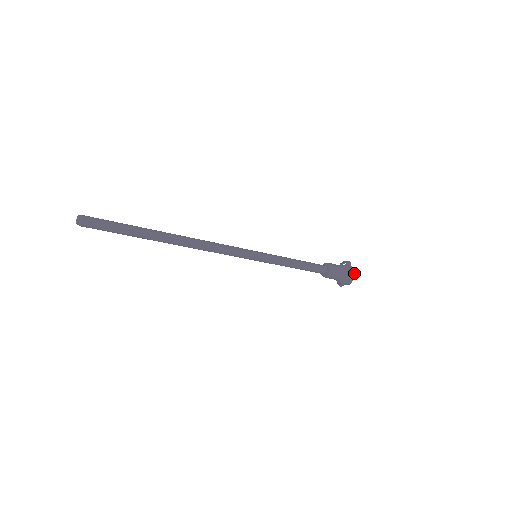
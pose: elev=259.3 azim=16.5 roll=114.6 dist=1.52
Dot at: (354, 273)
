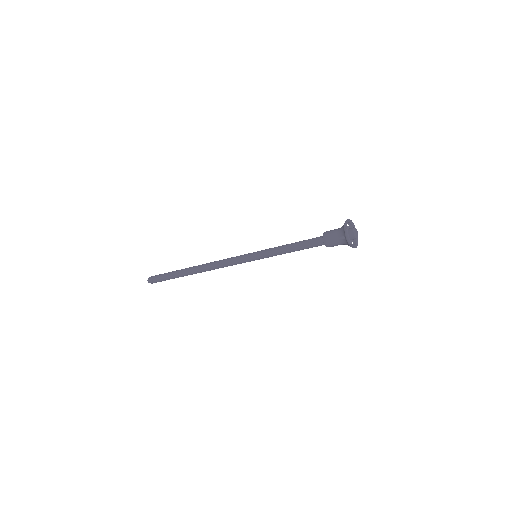
Dot at: (346, 232)
